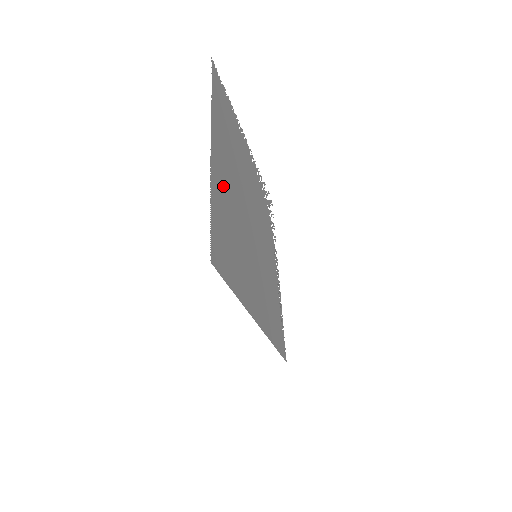
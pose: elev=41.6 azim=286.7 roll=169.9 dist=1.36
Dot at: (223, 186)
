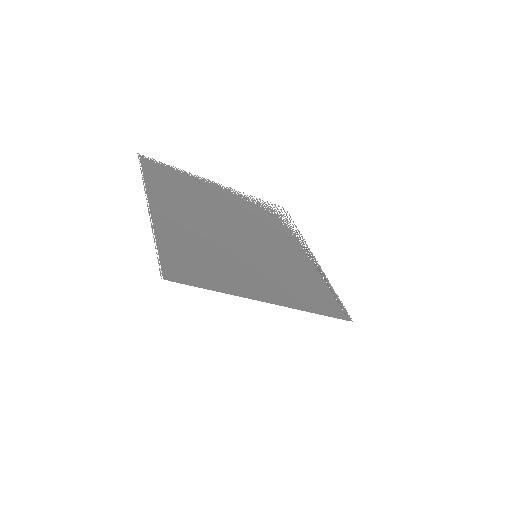
Dot at: (176, 226)
